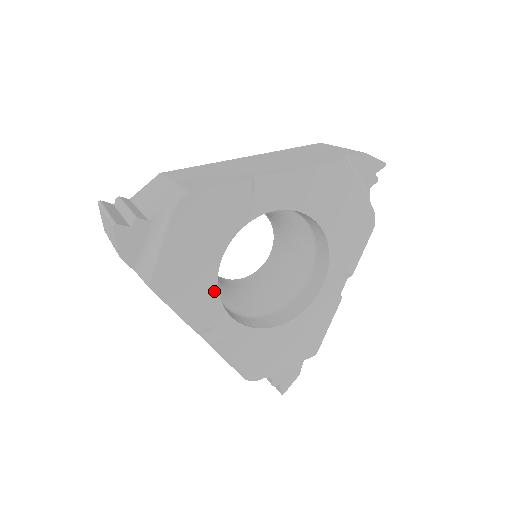
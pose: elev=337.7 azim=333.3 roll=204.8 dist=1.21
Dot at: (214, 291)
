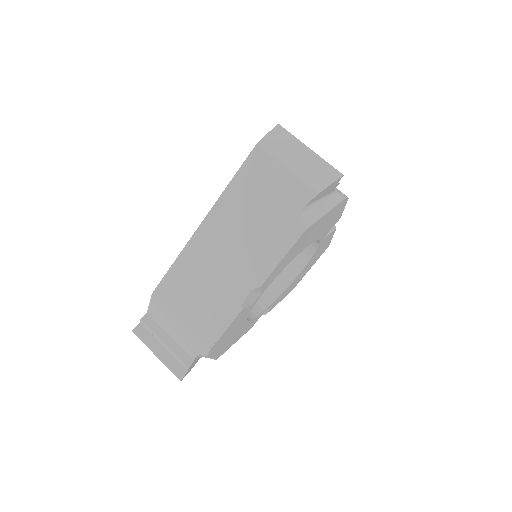
Dot at: (251, 321)
